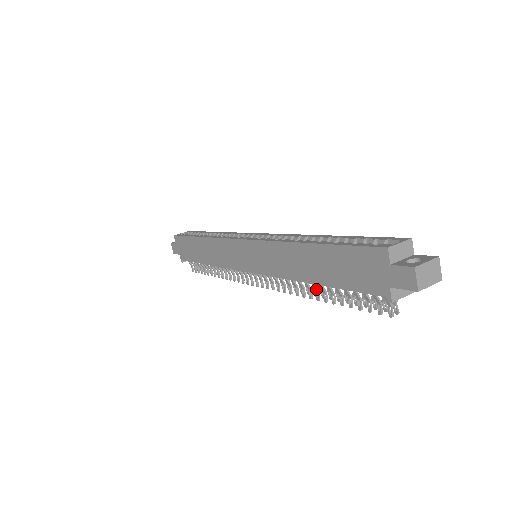
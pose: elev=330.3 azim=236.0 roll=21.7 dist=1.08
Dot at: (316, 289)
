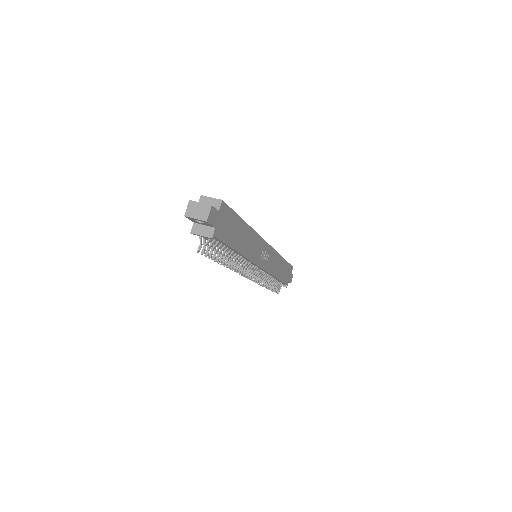
Dot at: (226, 257)
